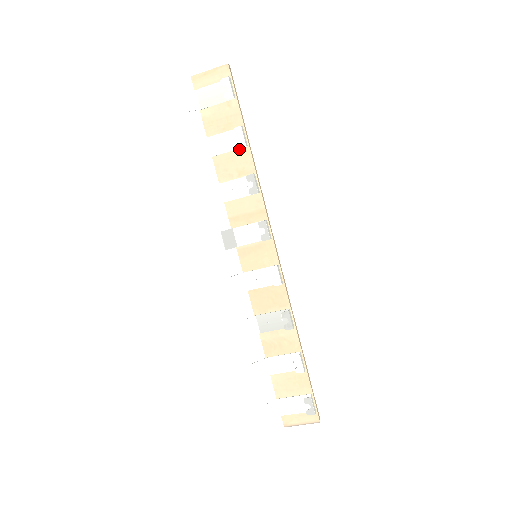
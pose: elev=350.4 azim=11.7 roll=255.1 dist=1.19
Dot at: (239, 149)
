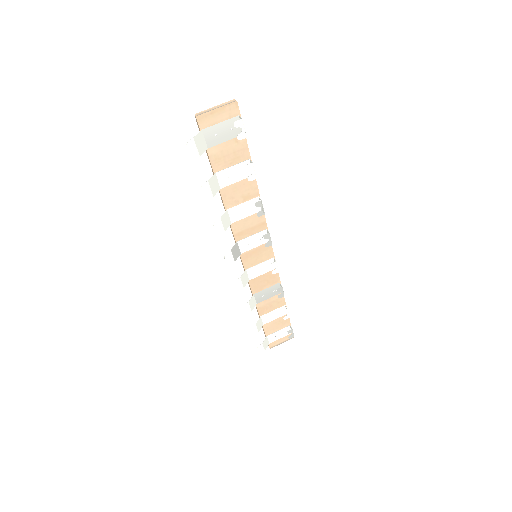
Dot at: (245, 179)
